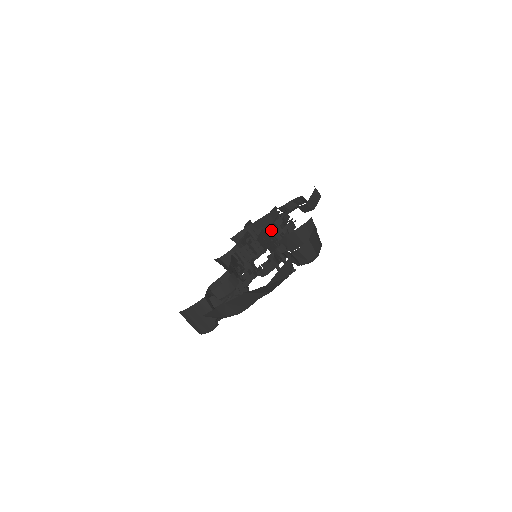
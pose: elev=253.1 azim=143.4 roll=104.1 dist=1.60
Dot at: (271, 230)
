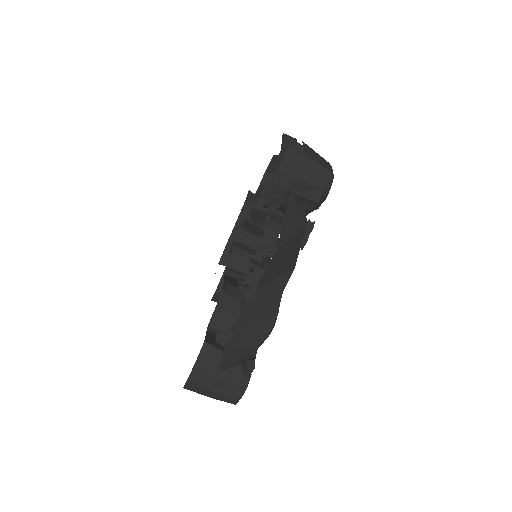
Dot at: occluded
